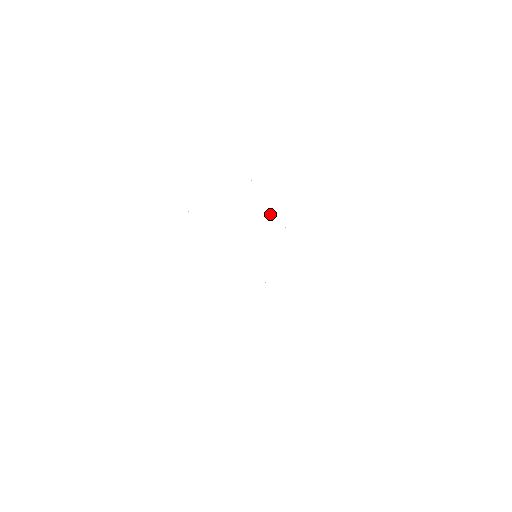
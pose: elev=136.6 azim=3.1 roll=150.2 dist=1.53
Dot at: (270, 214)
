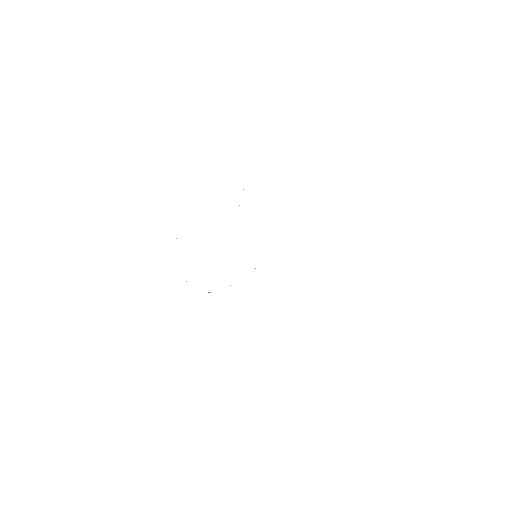
Dot at: occluded
